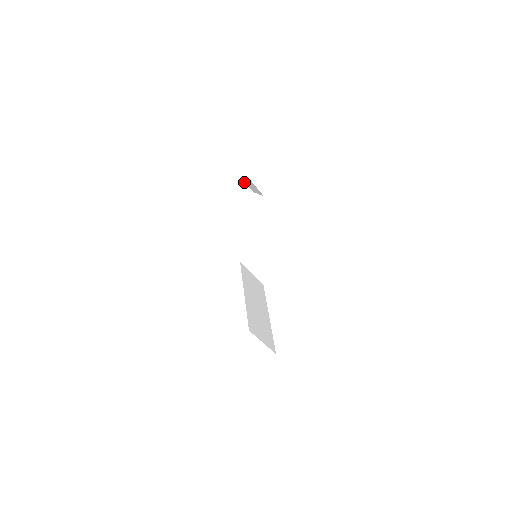
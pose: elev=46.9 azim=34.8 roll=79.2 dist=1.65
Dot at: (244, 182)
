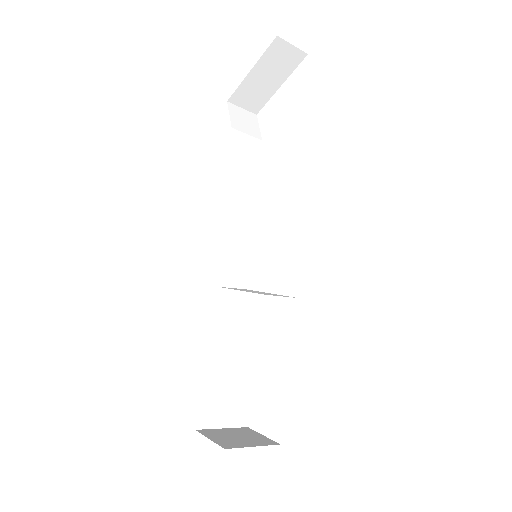
Dot at: (287, 42)
